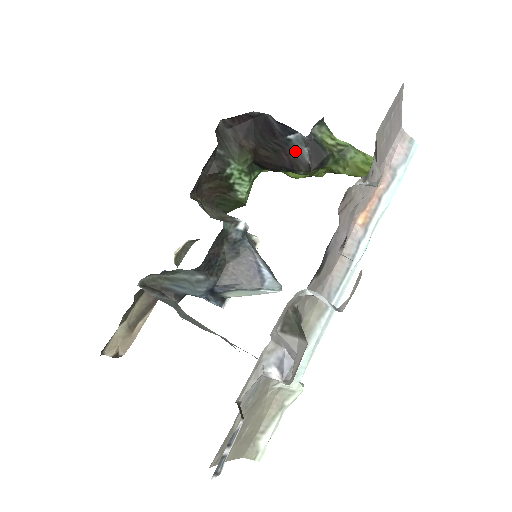
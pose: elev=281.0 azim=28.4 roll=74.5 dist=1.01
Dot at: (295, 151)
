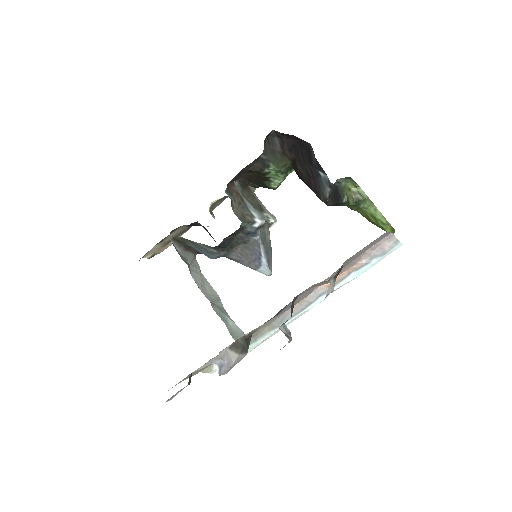
Dot at: (321, 185)
